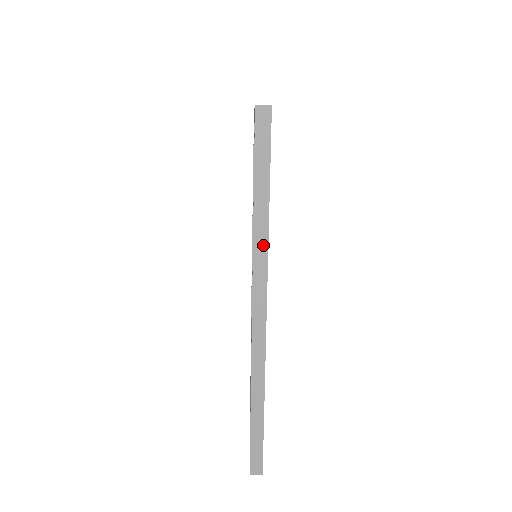
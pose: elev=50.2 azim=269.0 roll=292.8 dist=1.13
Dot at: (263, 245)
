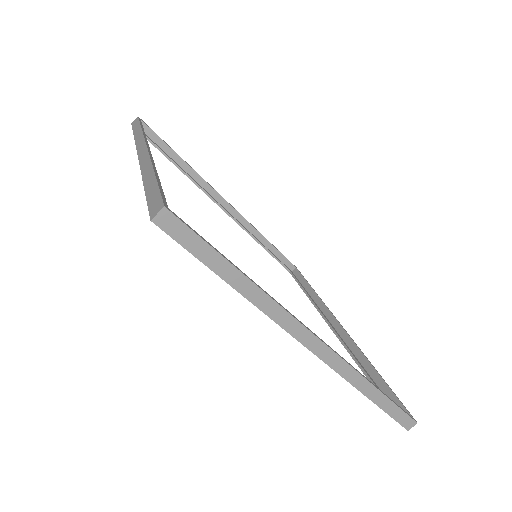
Dot at: (270, 304)
